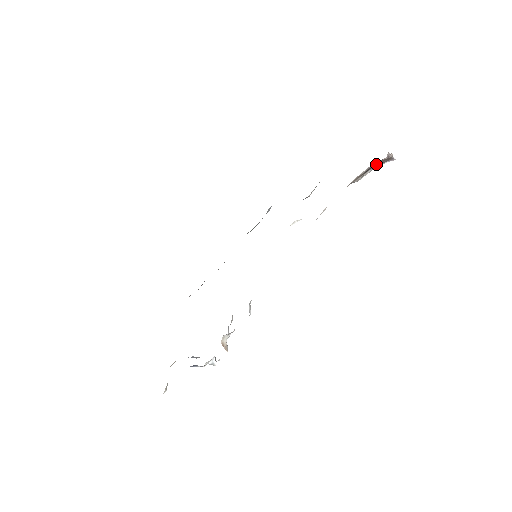
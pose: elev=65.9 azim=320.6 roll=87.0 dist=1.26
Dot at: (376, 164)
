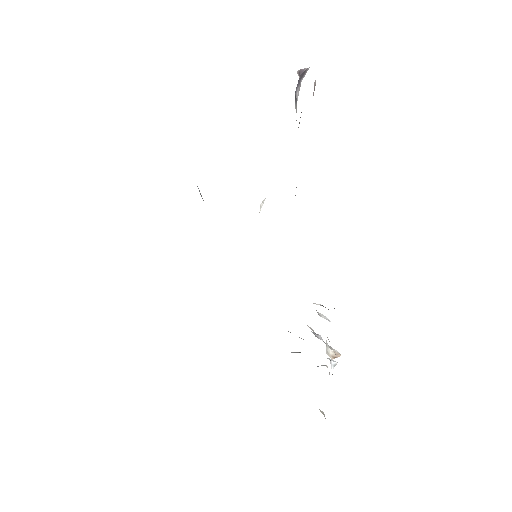
Dot at: occluded
